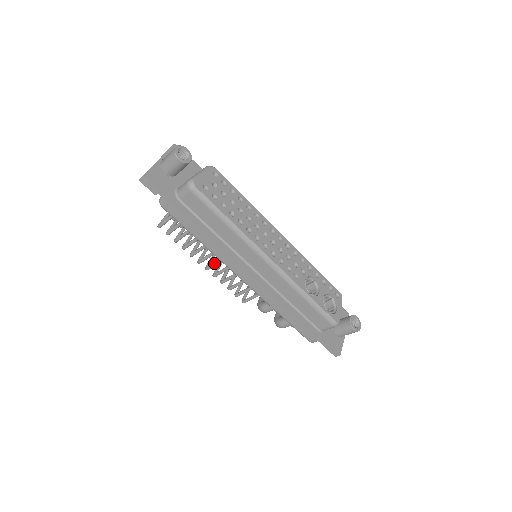
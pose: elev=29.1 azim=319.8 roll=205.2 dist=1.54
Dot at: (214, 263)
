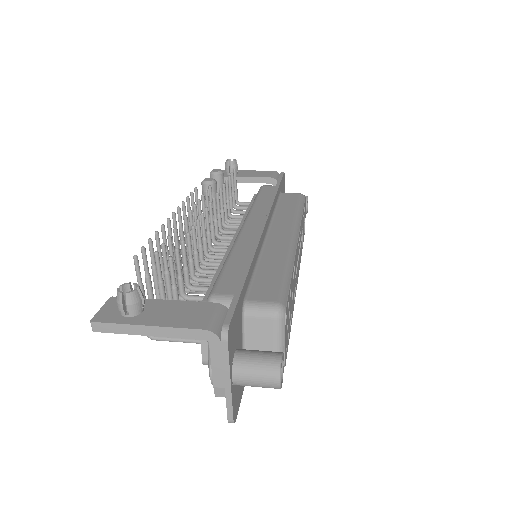
Dot at: occluded
